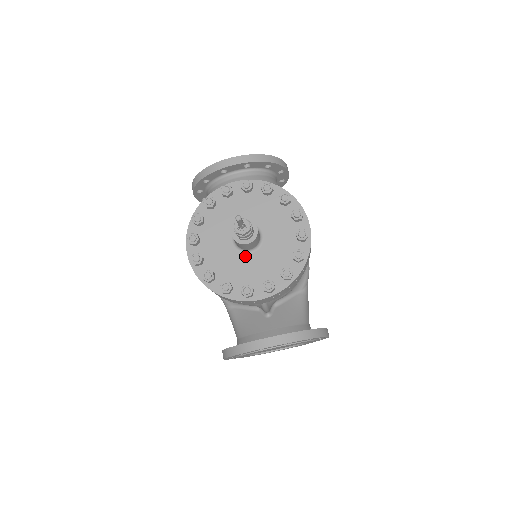
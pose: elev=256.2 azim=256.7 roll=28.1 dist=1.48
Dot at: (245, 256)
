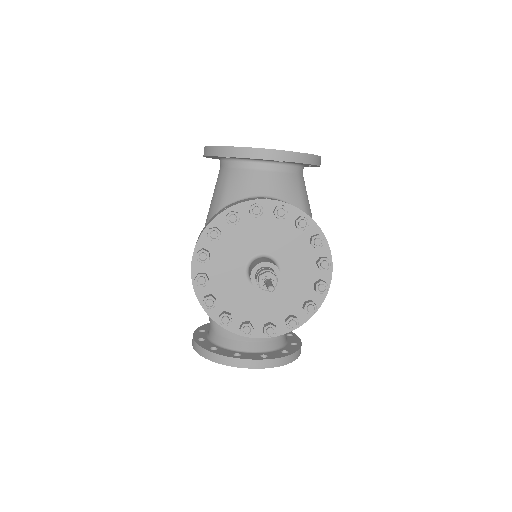
Dot at: (254, 289)
